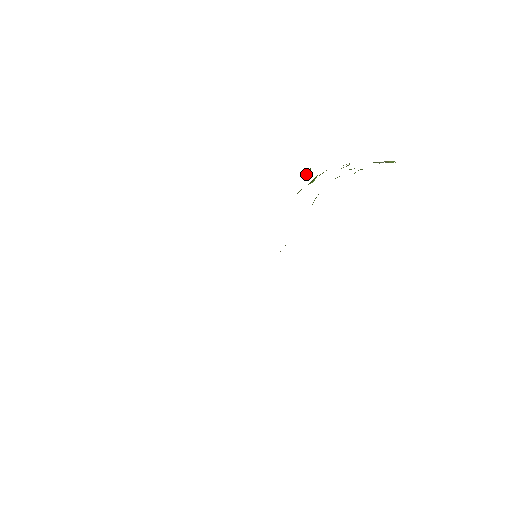
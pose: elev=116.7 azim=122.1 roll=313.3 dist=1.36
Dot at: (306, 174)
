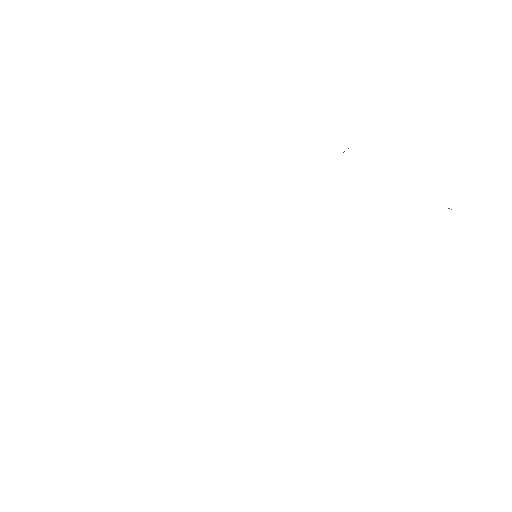
Dot at: occluded
